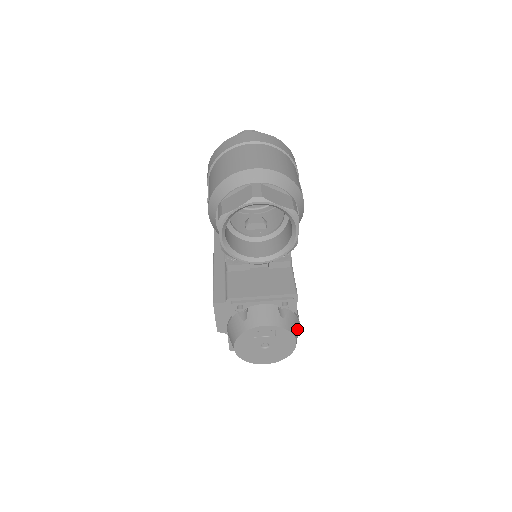
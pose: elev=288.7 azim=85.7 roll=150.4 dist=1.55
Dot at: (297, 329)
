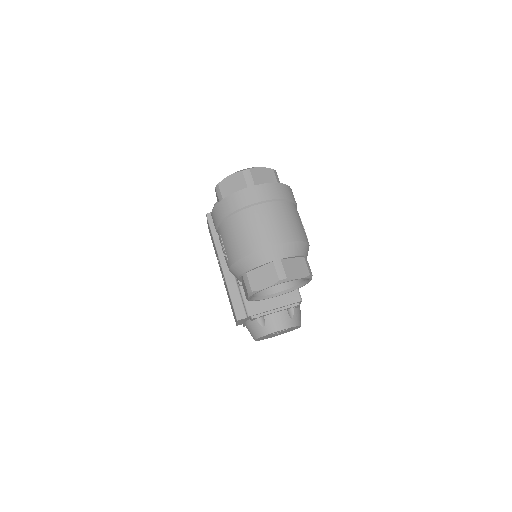
Dot at: (300, 316)
